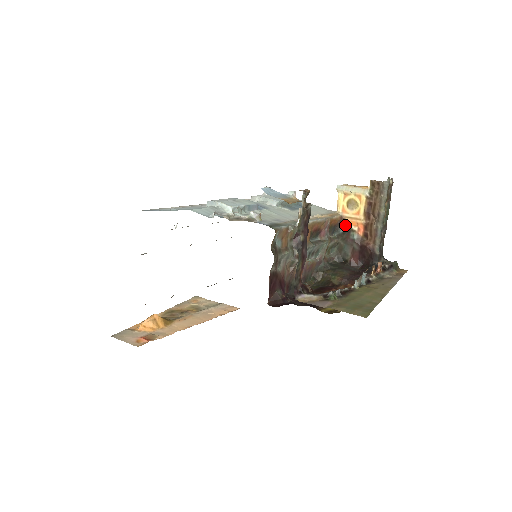
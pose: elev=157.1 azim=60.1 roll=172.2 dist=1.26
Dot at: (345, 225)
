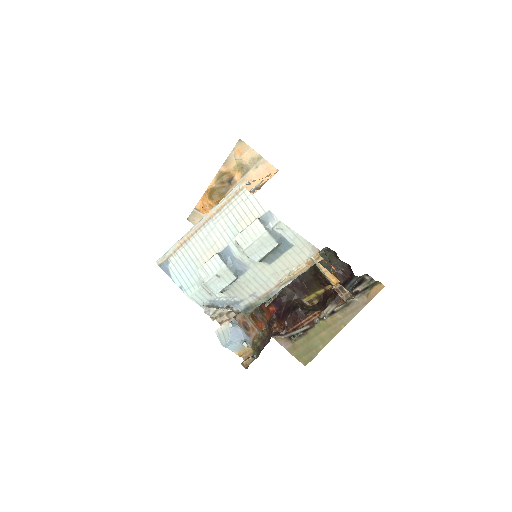
Dot at: occluded
